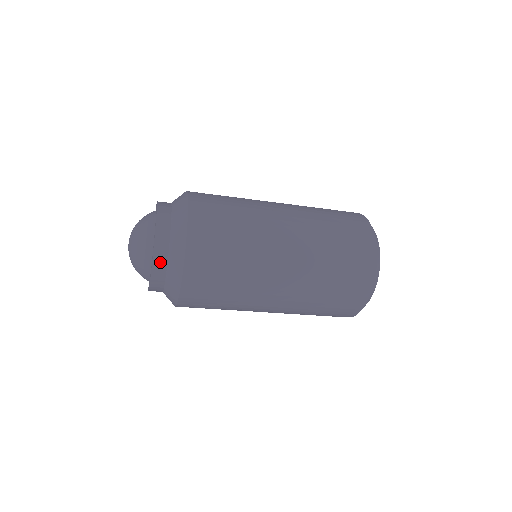
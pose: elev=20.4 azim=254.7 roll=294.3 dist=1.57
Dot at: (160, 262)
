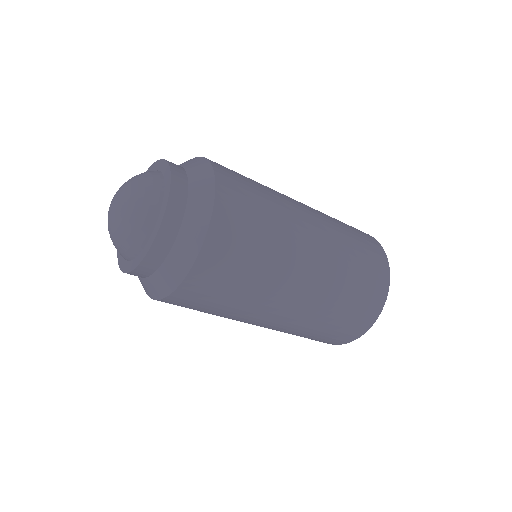
Dot at: (161, 248)
